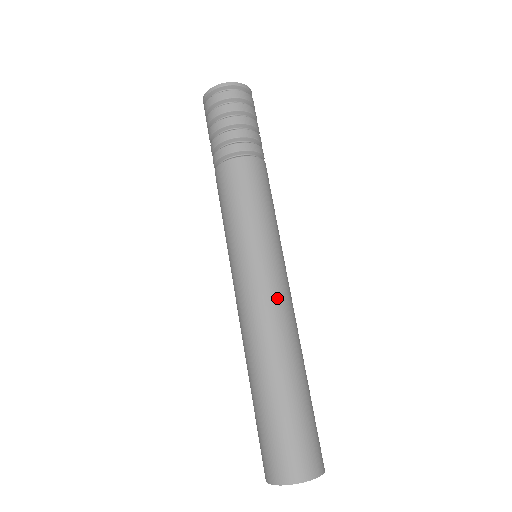
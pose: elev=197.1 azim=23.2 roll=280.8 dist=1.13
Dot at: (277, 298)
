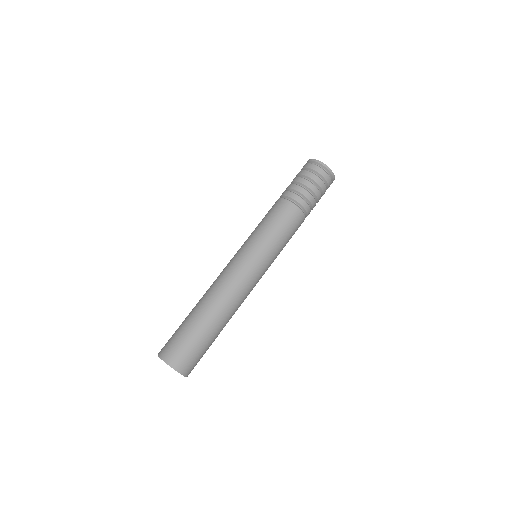
Dot at: (240, 279)
